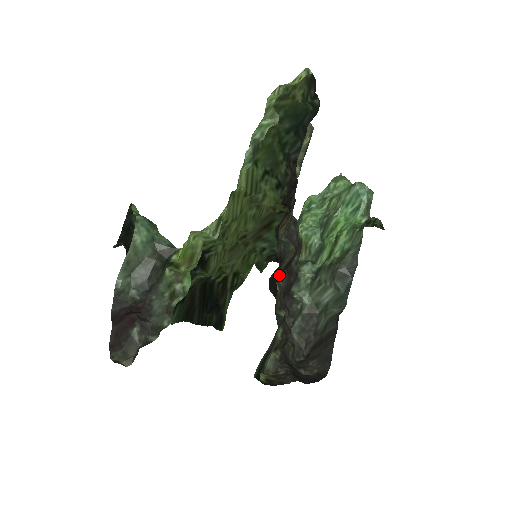
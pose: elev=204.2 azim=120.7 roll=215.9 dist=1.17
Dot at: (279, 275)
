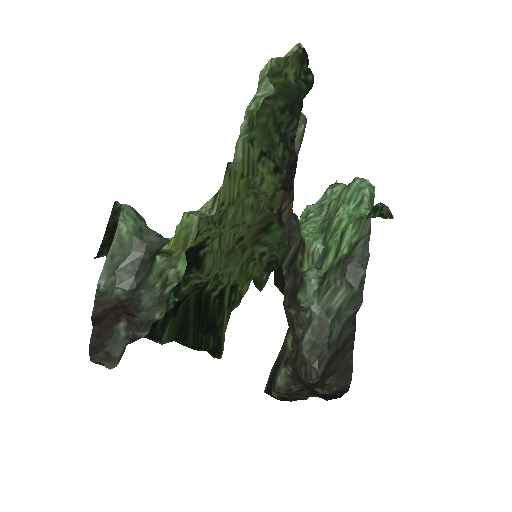
Dot at: (284, 273)
